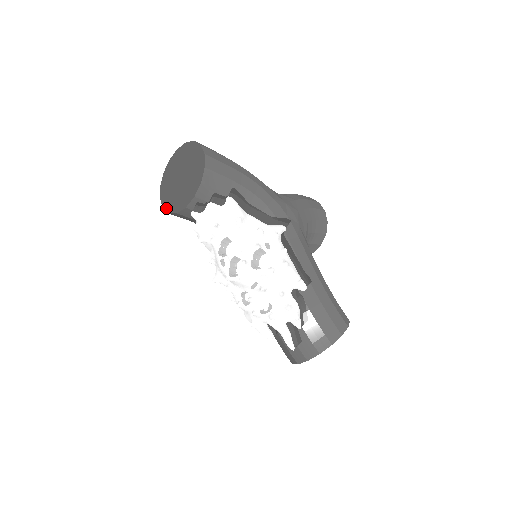
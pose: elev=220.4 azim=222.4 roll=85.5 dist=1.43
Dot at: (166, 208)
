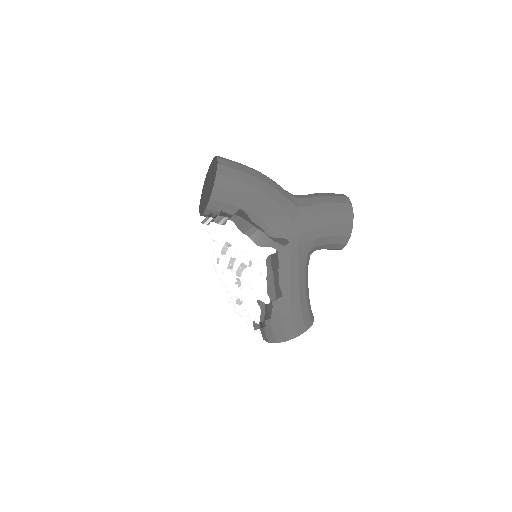
Dot at: (200, 199)
